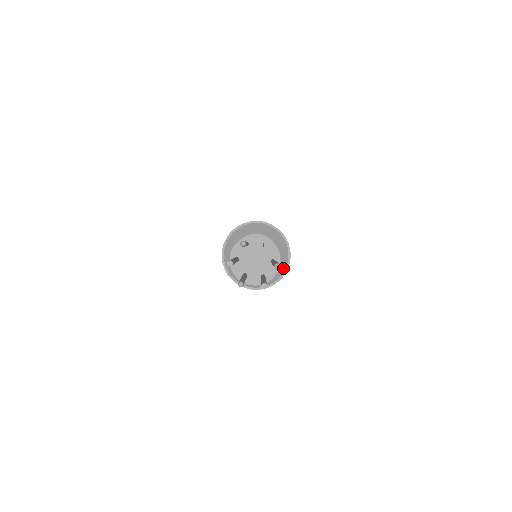
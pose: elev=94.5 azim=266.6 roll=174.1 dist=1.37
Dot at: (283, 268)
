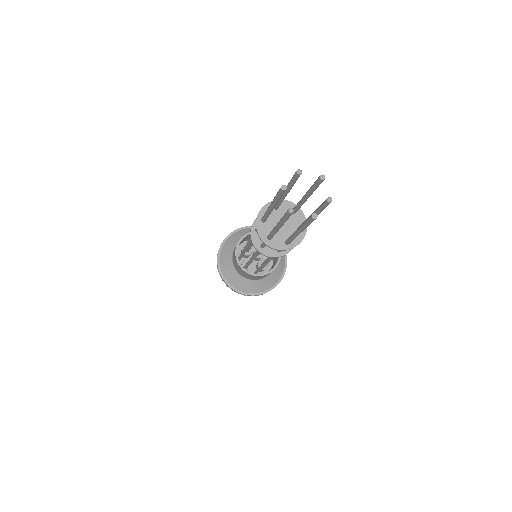
Dot at: (278, 277)
